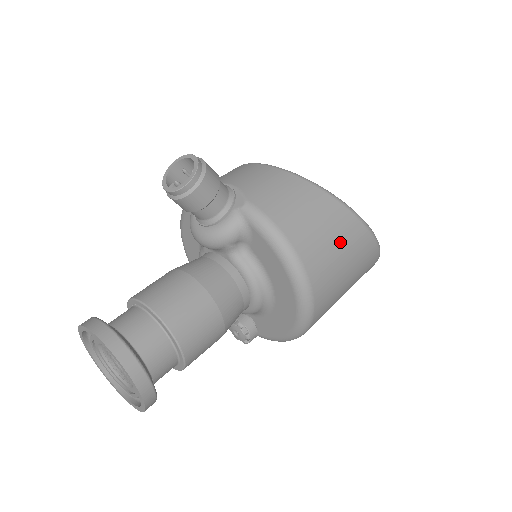
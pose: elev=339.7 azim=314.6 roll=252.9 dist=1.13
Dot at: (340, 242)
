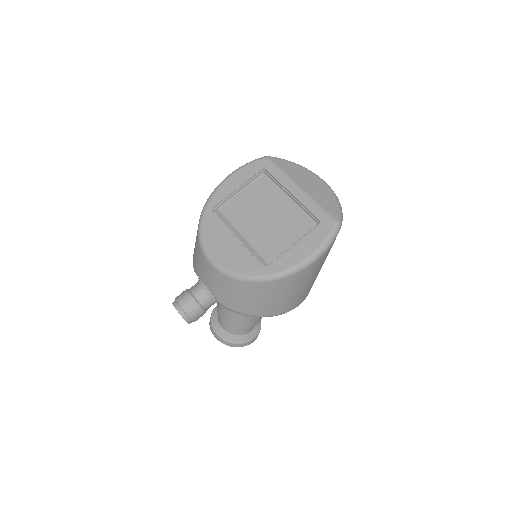
Dot at: (289, 291)
